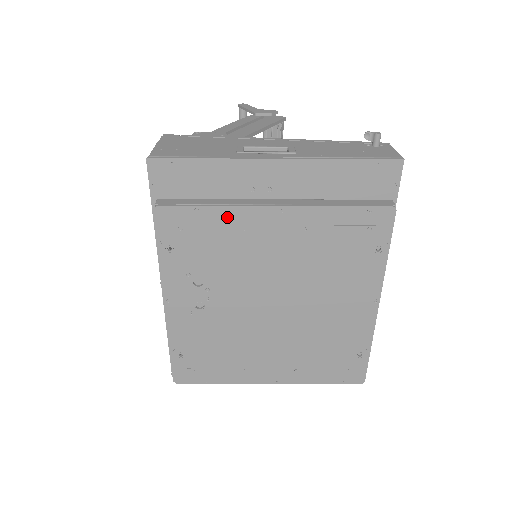
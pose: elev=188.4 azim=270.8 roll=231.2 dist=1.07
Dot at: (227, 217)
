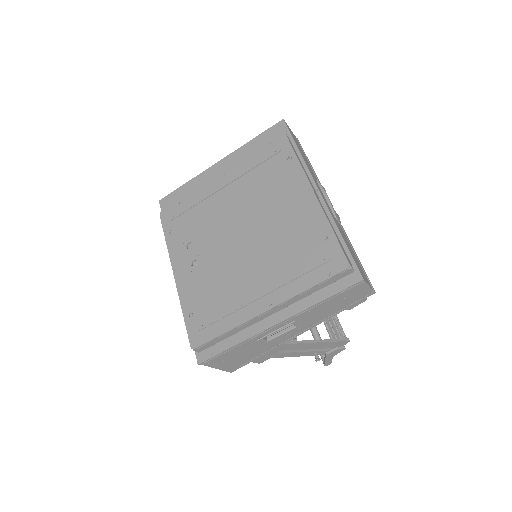
Dot at: (196, 196)
